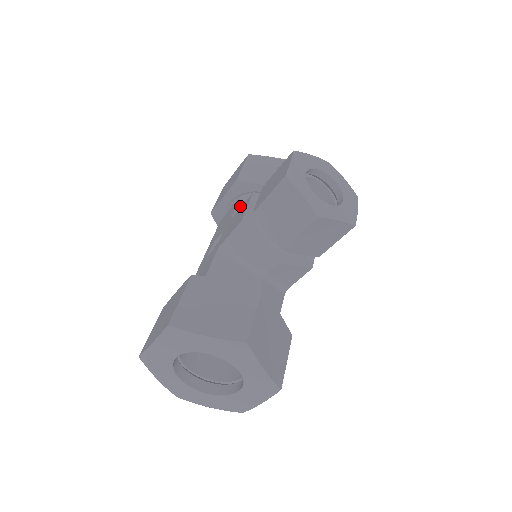
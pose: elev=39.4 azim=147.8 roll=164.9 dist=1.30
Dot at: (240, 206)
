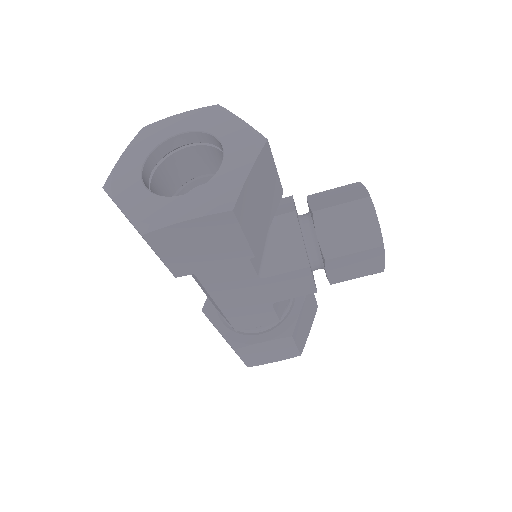
Dot at: occluded
